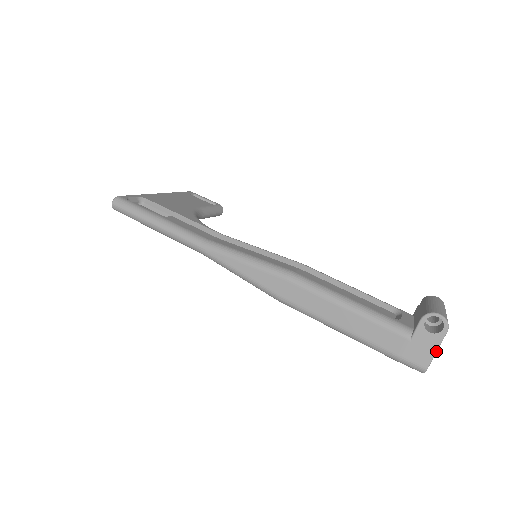
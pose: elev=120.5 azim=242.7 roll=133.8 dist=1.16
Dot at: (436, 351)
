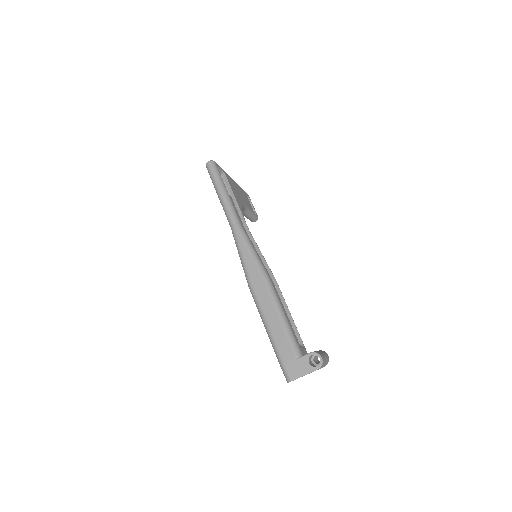
Dot at: (304, 375)
